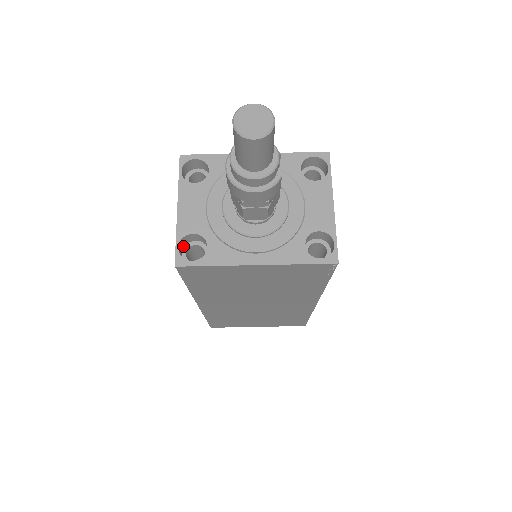
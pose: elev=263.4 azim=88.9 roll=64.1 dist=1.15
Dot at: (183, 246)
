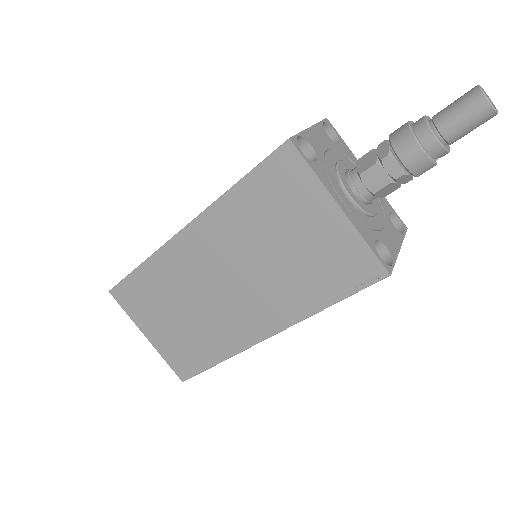
Dot at: occluded
